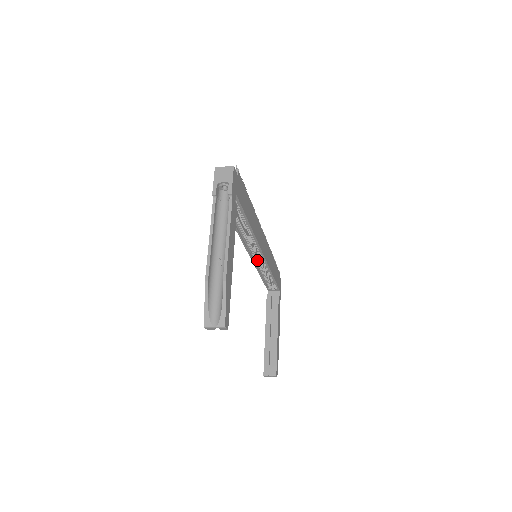
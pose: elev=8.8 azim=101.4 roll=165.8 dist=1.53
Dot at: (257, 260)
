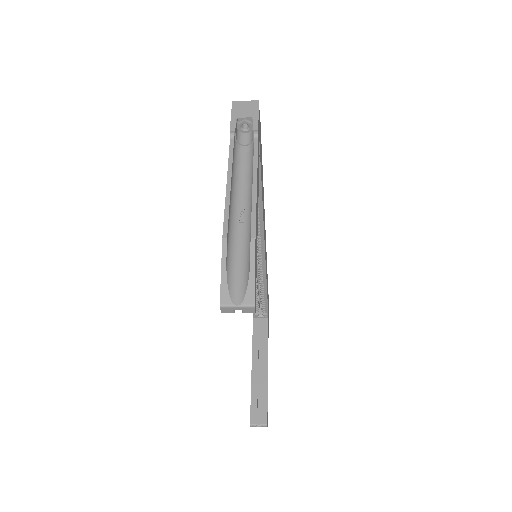
Dot at: occluded
